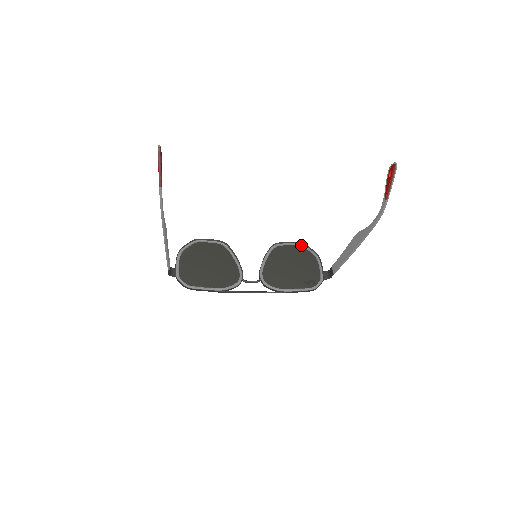
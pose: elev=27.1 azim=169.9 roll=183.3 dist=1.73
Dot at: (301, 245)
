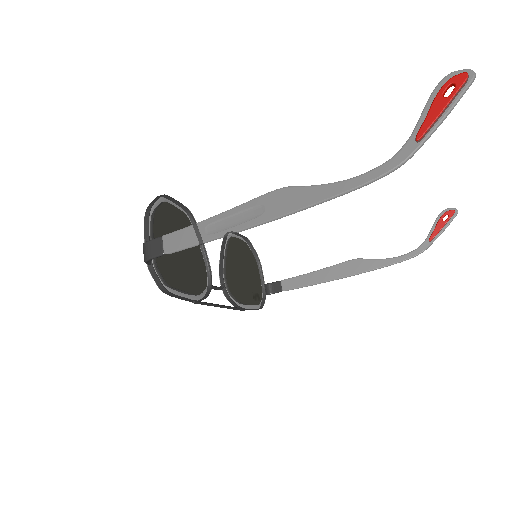
Dot at: (248, 242)
